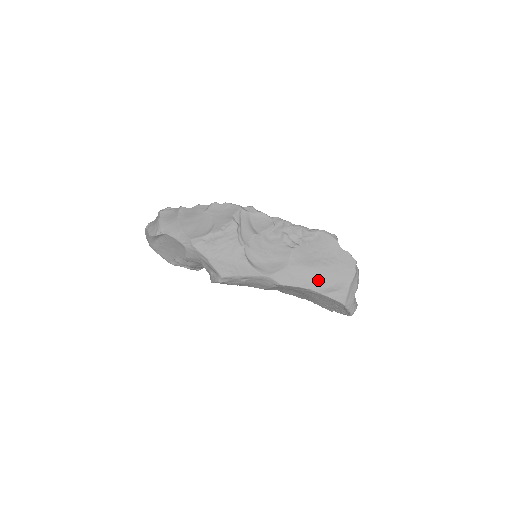
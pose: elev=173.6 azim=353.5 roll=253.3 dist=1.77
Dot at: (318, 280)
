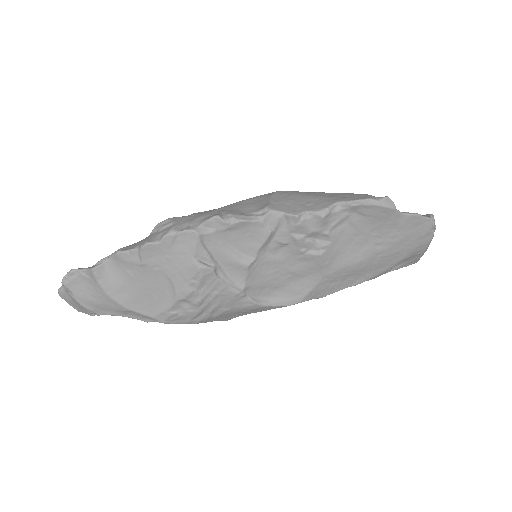
Dot at: (374, 269)
